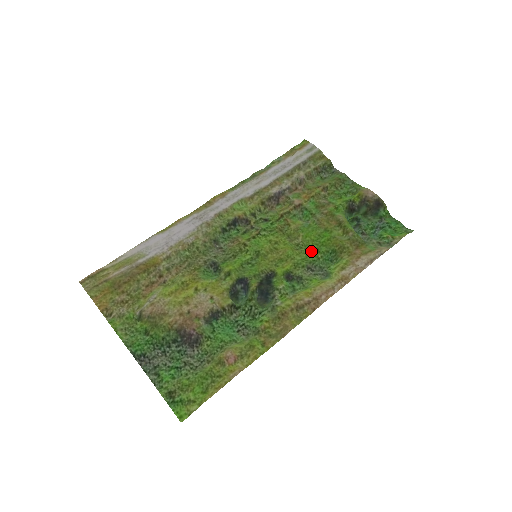
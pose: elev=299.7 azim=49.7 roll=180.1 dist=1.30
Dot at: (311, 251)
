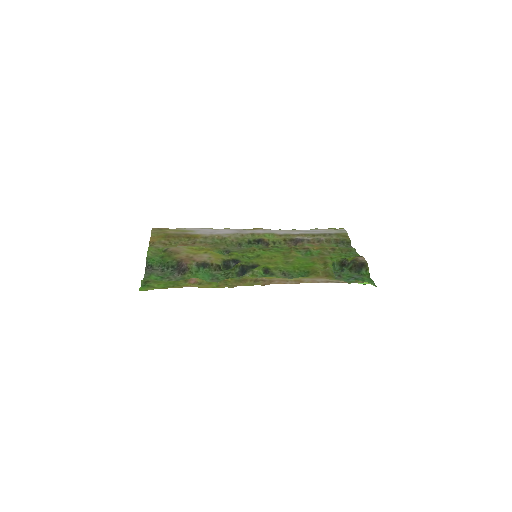
Dot at: (293, 267)
